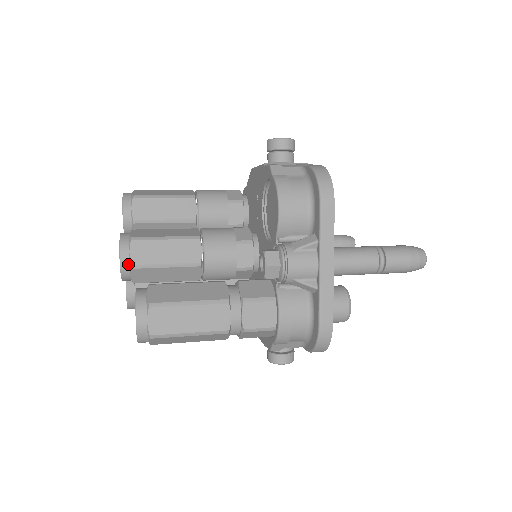
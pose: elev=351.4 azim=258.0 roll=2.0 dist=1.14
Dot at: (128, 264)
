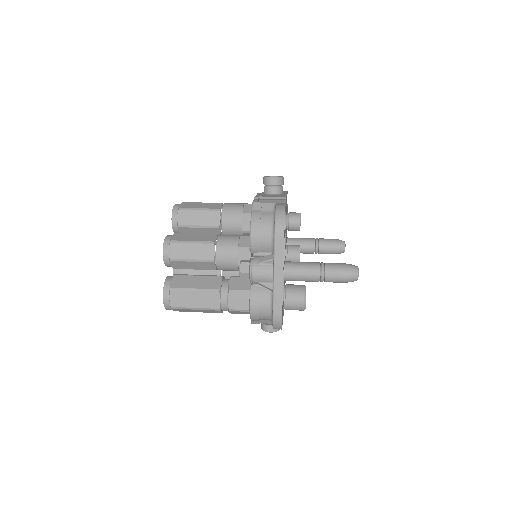
Dot at: (168, 258)
